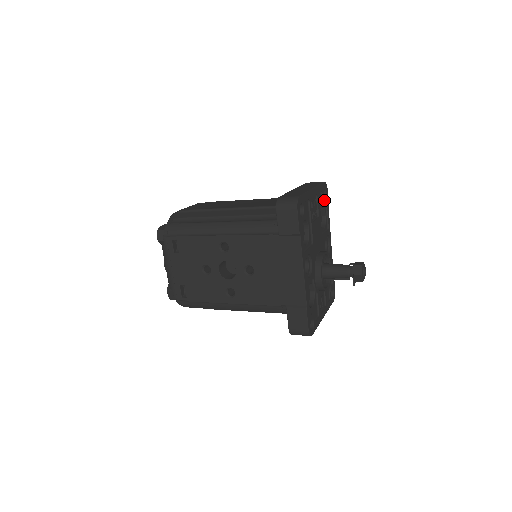
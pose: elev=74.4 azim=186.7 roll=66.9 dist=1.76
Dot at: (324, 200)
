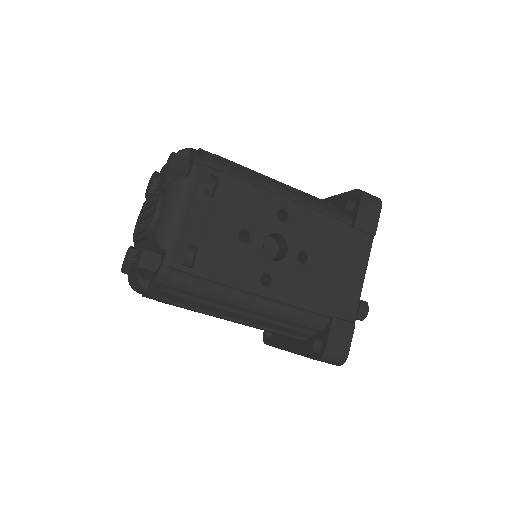
Dot at: occluded
